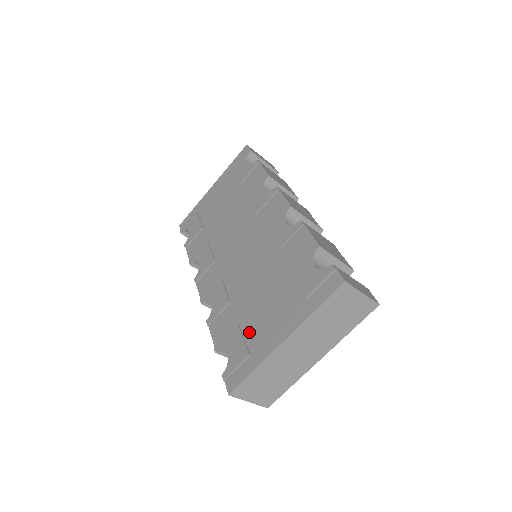
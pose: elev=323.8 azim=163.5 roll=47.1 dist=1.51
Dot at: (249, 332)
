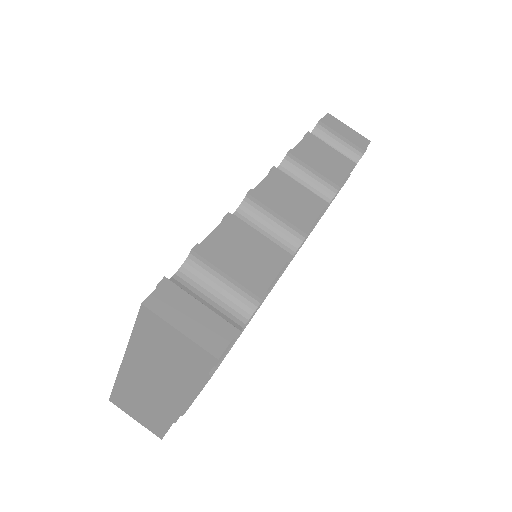
Dot at: occluded
